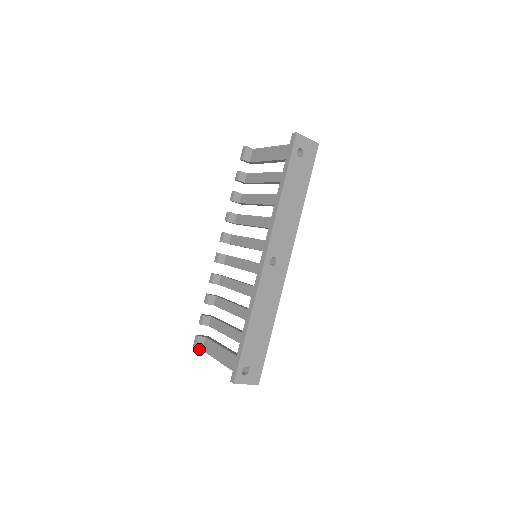
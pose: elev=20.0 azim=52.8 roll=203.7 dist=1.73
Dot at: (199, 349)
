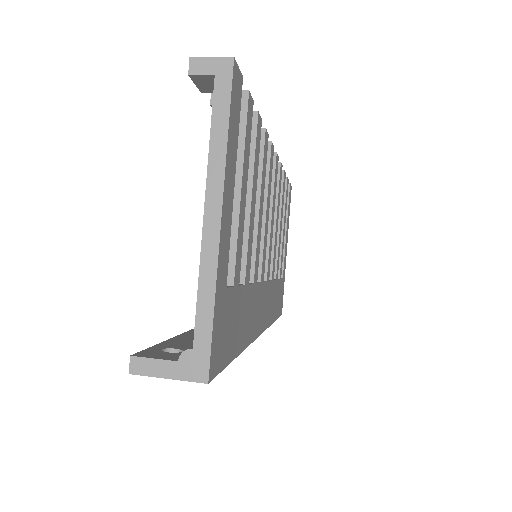
Dot at: occluded
